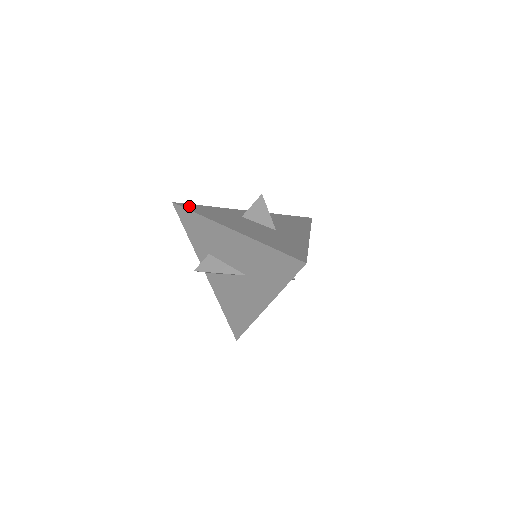
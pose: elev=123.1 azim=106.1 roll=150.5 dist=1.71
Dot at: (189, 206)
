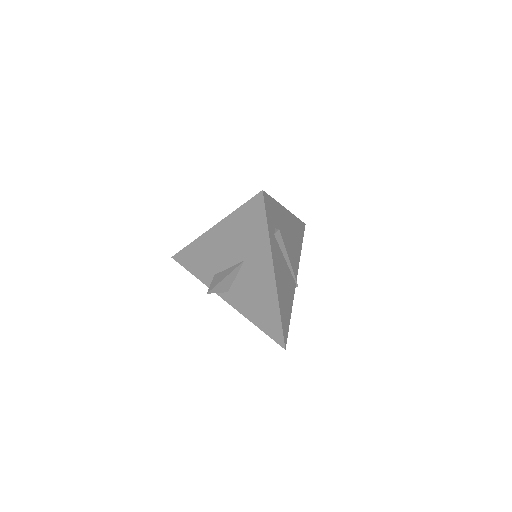
Dot at: occluded
